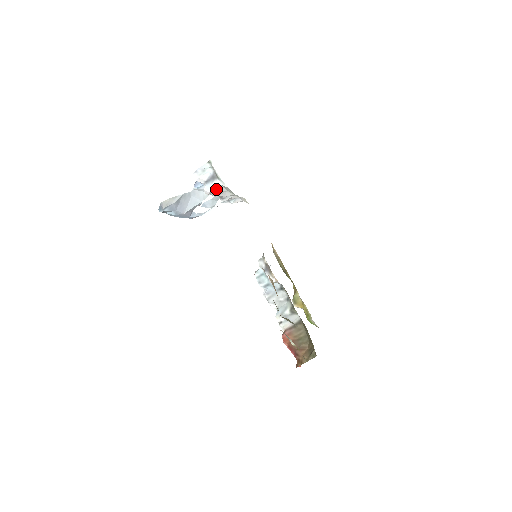
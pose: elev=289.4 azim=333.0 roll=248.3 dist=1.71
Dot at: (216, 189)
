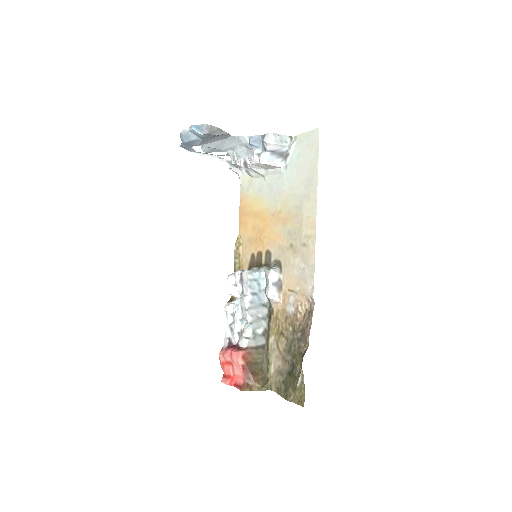
Dot at: (272, 165)
